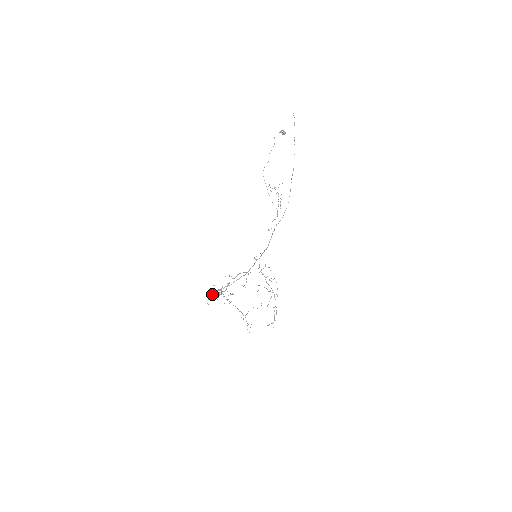
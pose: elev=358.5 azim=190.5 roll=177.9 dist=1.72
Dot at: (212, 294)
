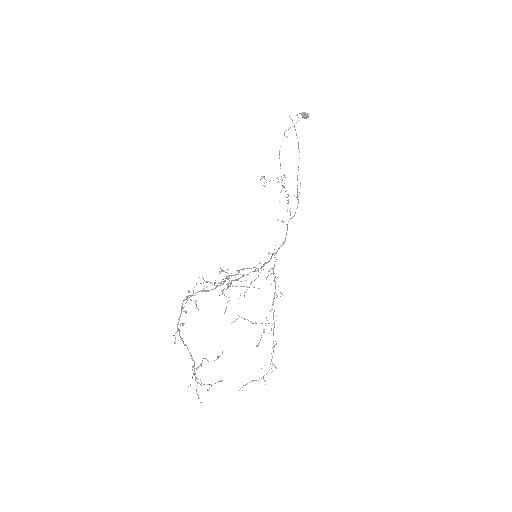
Dot at: occluded
